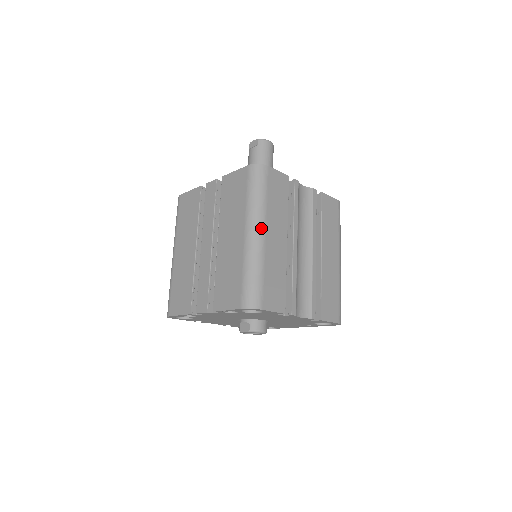
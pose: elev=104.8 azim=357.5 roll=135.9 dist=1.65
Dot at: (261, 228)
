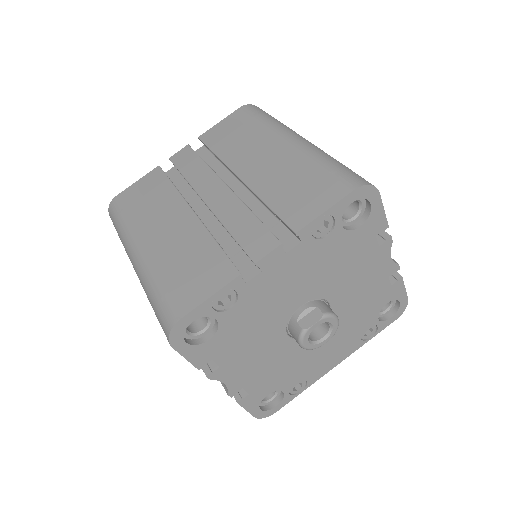
Dot at: occluded
